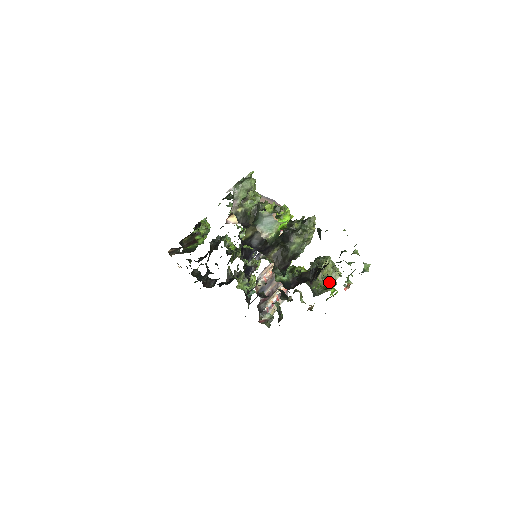
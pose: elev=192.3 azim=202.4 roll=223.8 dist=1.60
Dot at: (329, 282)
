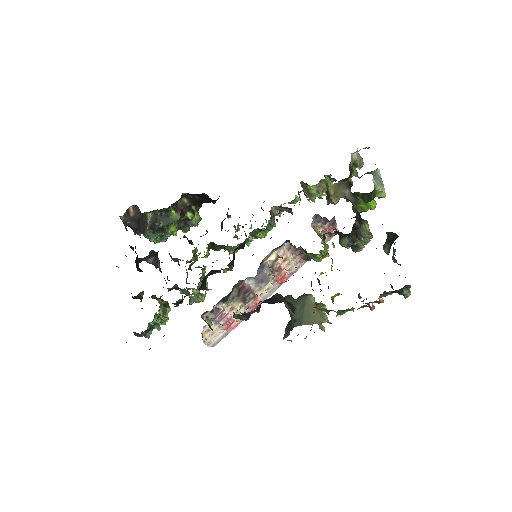
Dot at: occluded
